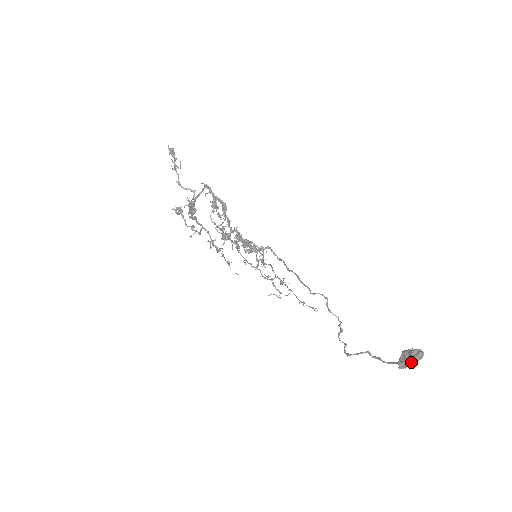
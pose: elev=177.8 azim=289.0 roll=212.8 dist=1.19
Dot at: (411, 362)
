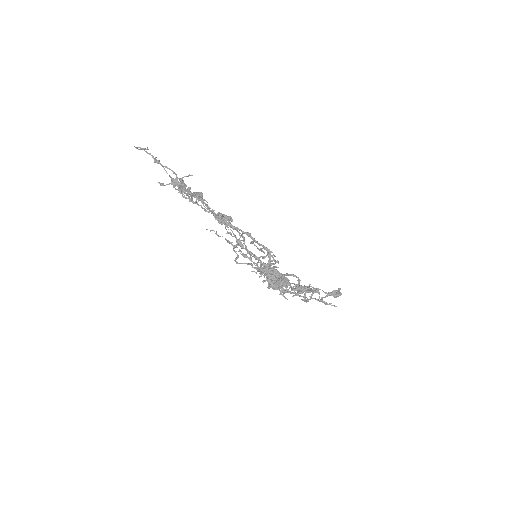
Dot at: (282, 287)
